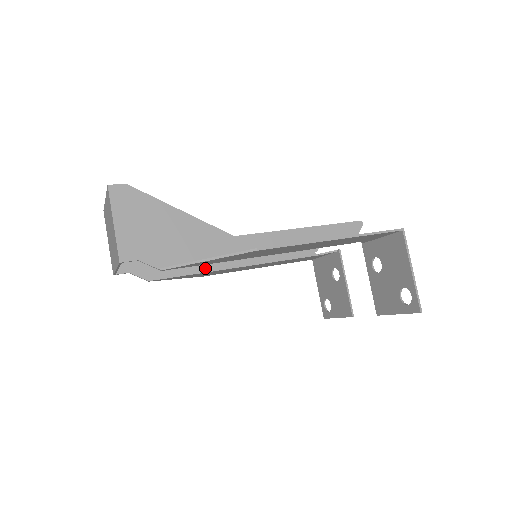
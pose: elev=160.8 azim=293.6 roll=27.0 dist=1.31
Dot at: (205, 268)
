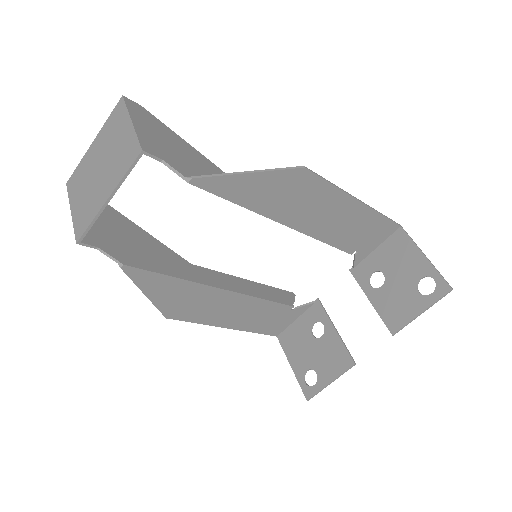
Dot at: (188, 277)
